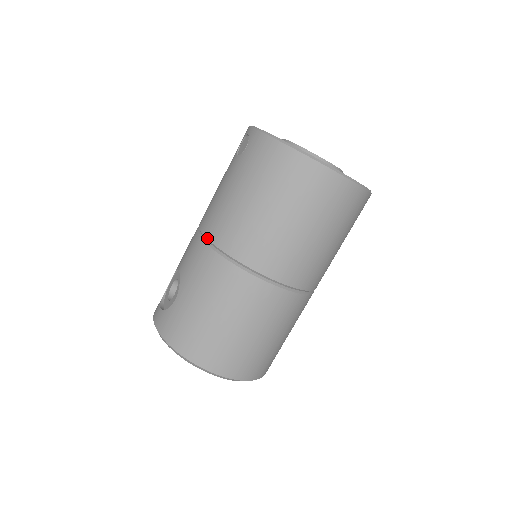
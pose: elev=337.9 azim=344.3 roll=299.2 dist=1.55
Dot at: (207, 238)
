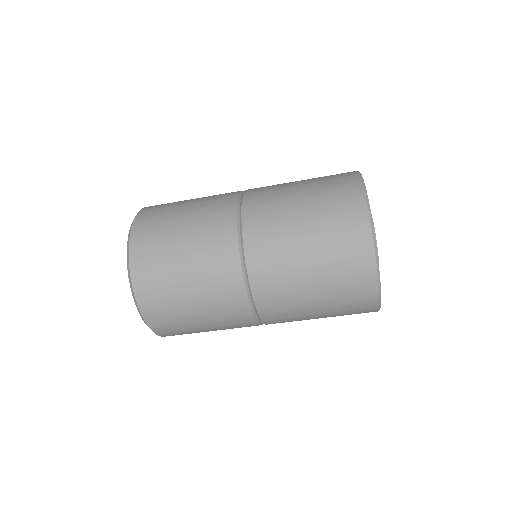
Dot at: occluded
